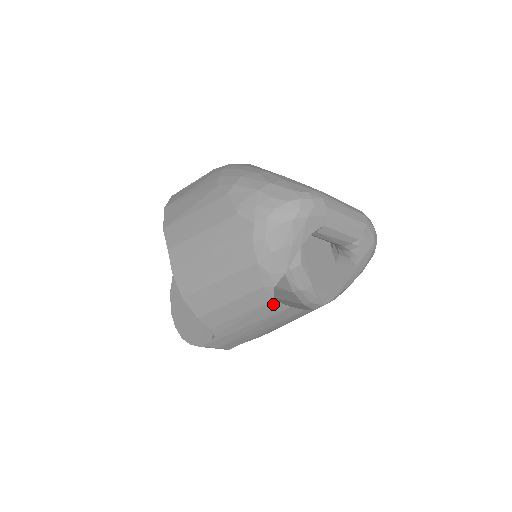
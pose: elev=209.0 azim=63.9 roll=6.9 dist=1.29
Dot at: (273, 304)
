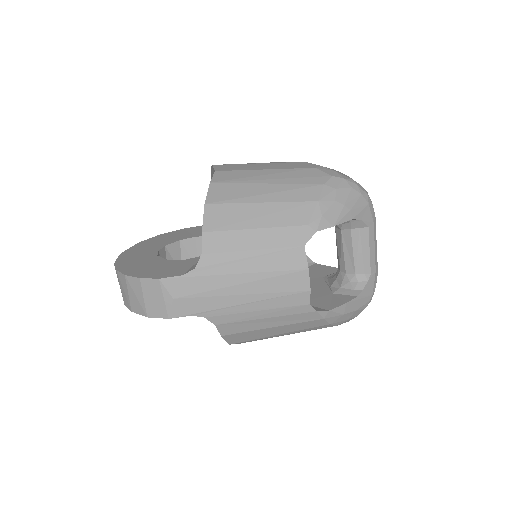
Dot at: (298, 253)
